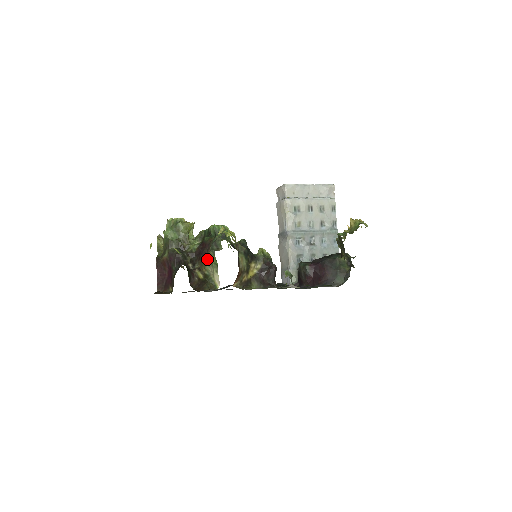
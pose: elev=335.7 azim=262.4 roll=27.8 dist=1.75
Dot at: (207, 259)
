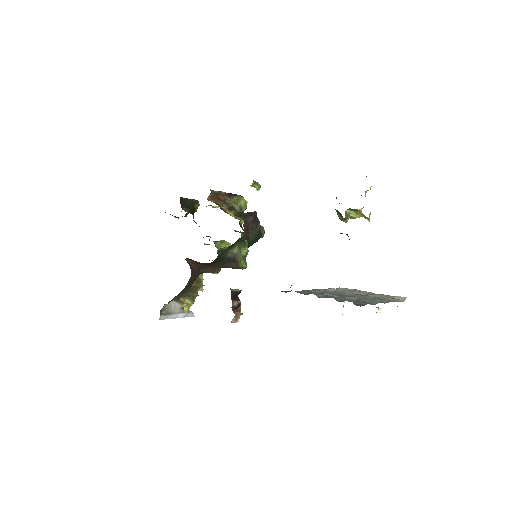
Dot at: occluded
